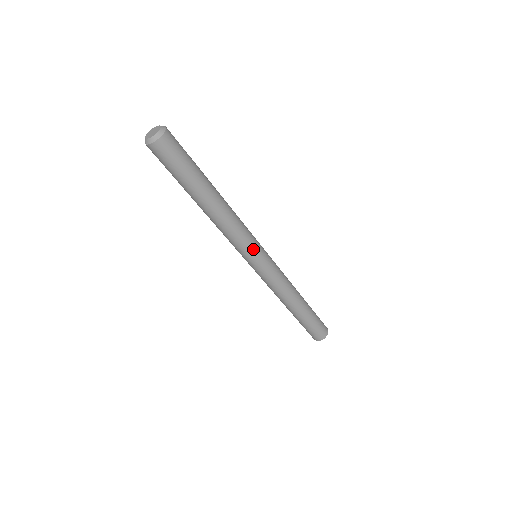
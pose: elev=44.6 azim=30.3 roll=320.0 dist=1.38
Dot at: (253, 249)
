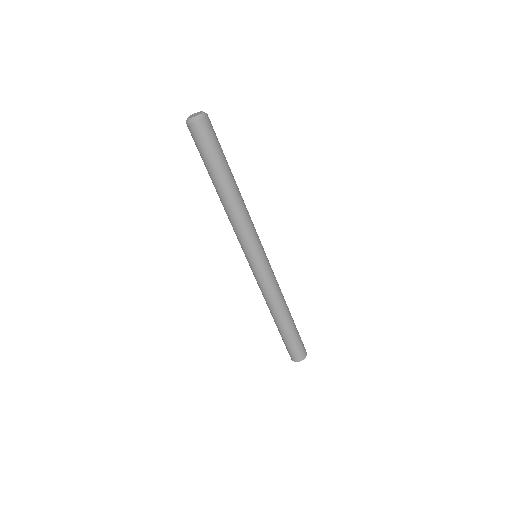
Dot at: (254, 247)
